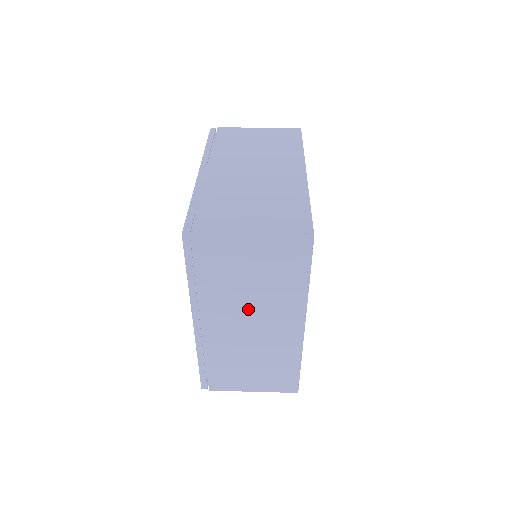
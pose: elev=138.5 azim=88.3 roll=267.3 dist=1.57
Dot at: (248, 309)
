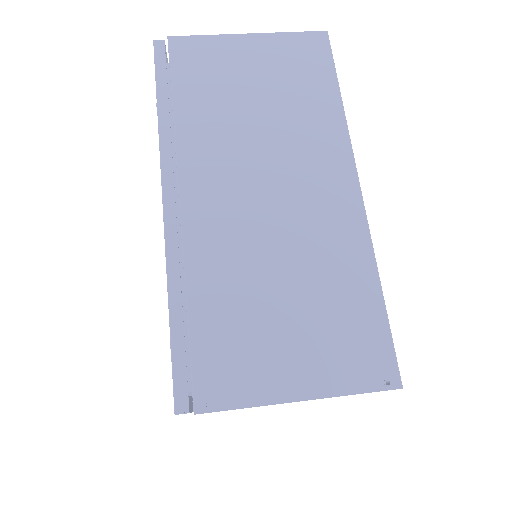
Dot at: occluded
